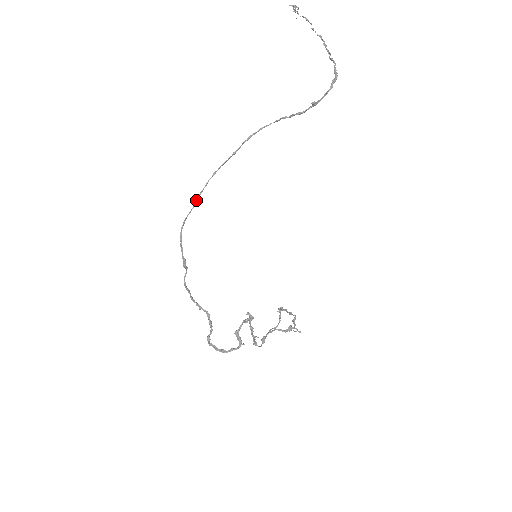
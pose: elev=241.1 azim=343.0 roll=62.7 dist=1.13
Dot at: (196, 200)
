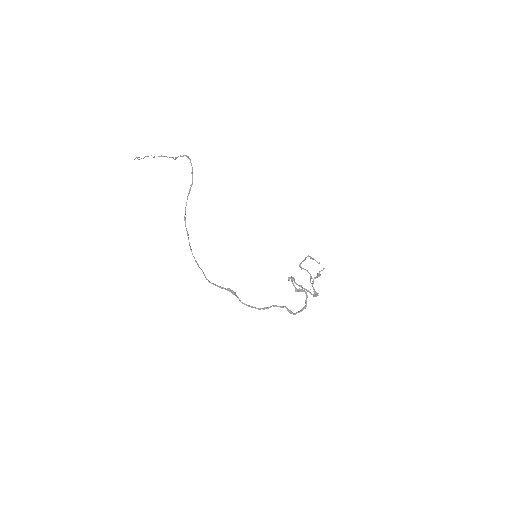
Dot at: (199, 267)
